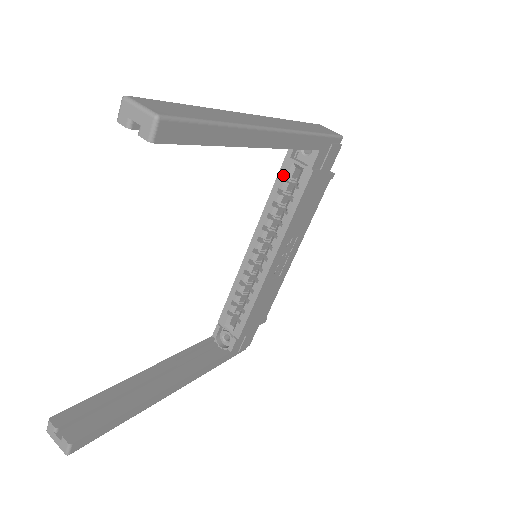
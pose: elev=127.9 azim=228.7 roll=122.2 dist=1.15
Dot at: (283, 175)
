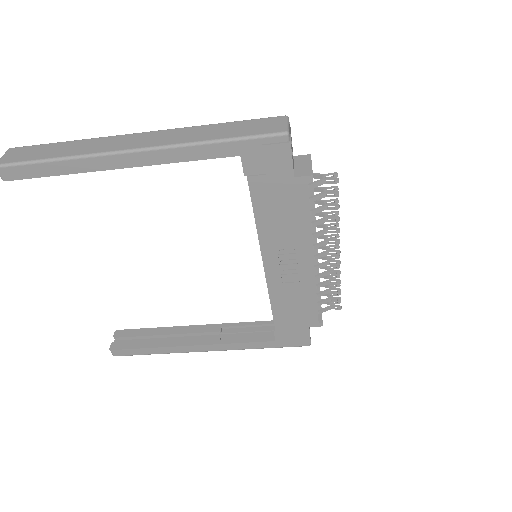
Dot at: occluded
